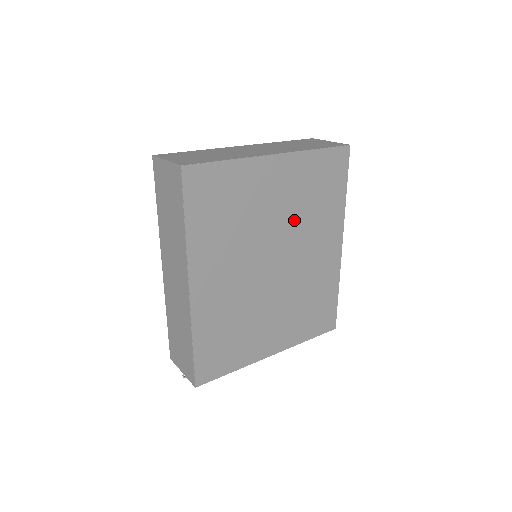
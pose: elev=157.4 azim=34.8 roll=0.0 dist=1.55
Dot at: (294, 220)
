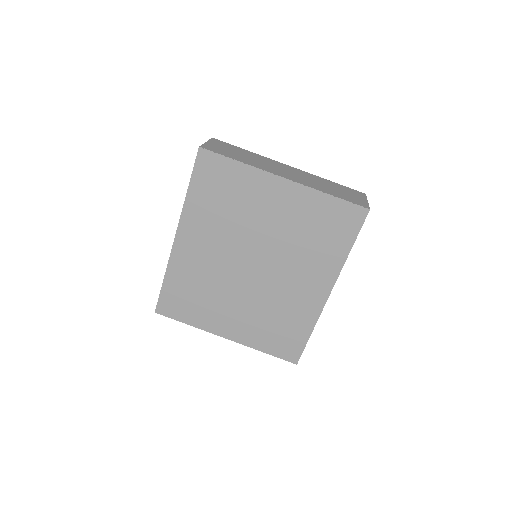
Dot at: (284, 241)
